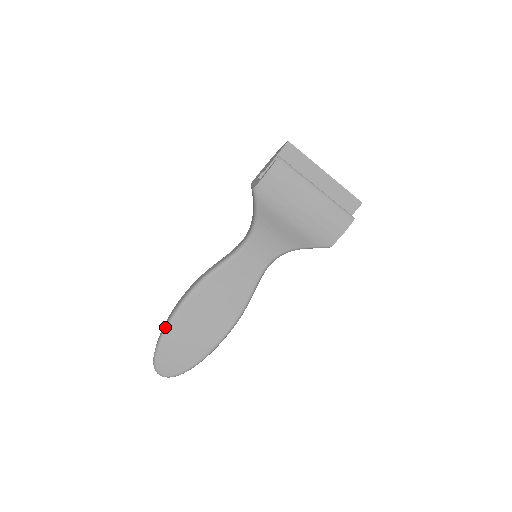
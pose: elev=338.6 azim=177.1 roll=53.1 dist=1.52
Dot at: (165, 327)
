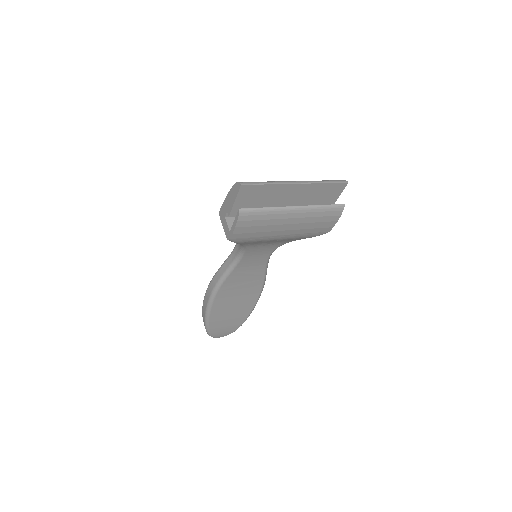
Dot at: (205, 321)
